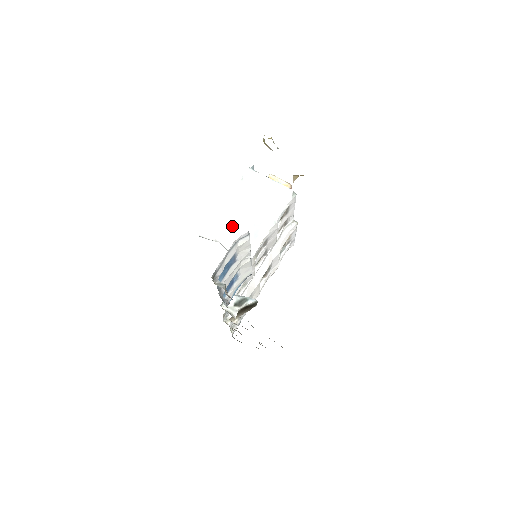
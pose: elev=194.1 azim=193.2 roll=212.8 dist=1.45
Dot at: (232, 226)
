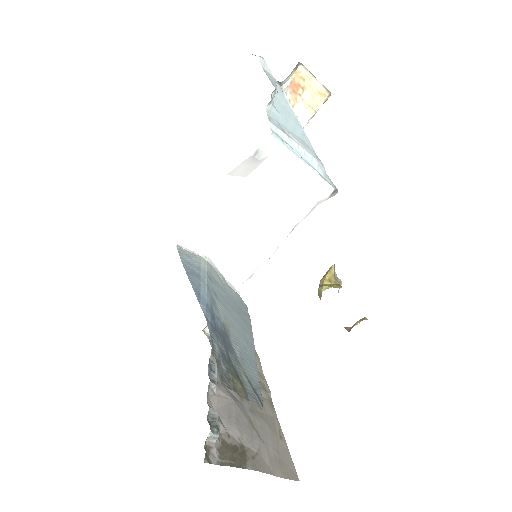
Dot at: (228, 220)
